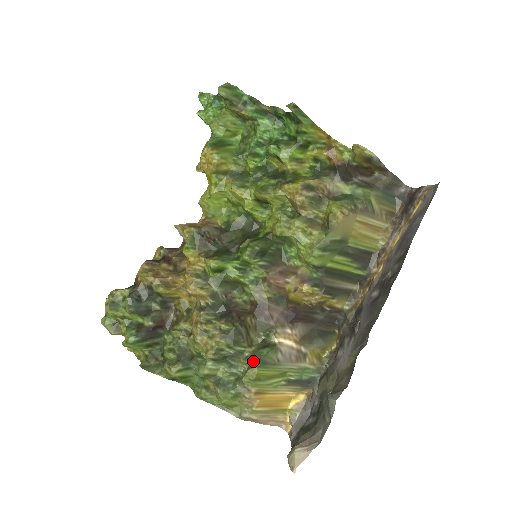
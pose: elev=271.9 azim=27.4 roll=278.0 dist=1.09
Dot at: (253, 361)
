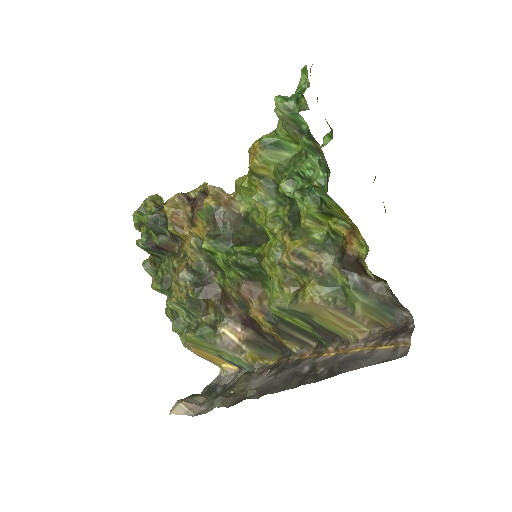
Dot at: (197, 329)
